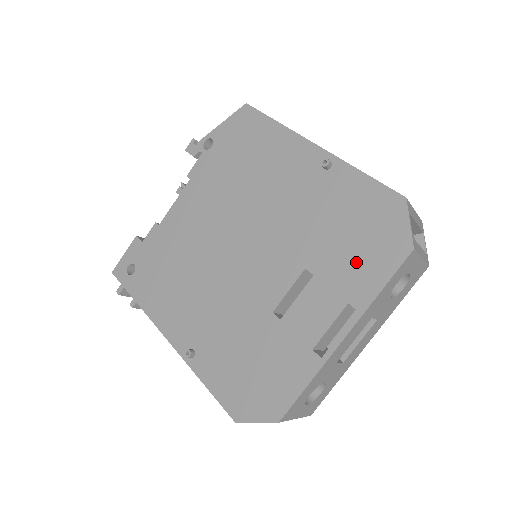
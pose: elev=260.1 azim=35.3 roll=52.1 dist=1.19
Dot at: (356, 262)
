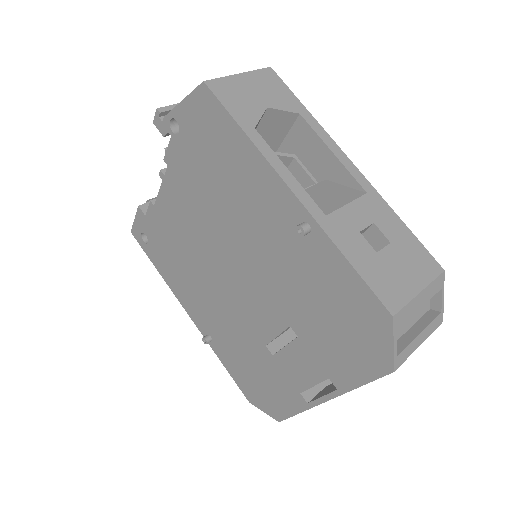
Dot at: (336, 349)
